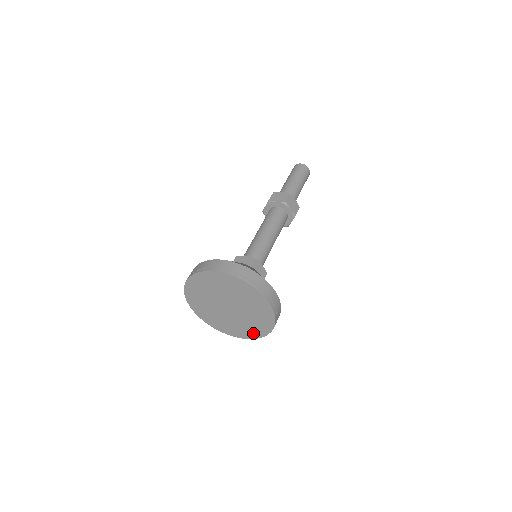
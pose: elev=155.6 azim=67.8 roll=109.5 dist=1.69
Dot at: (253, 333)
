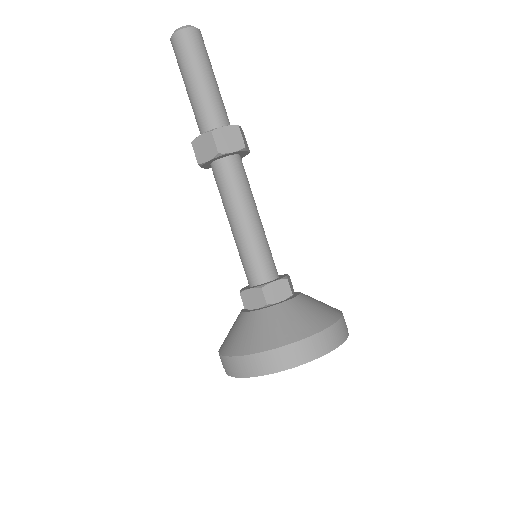
Dot at: occluded
